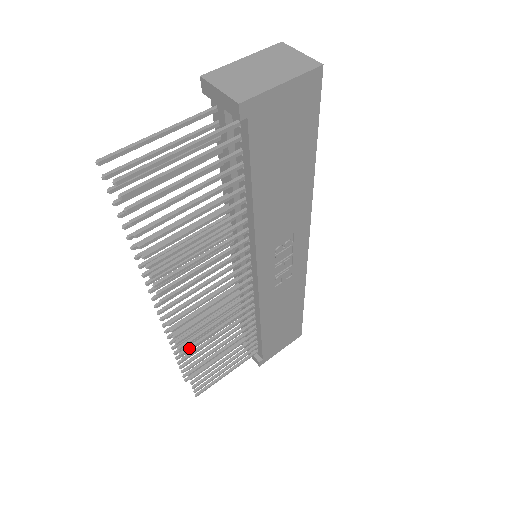
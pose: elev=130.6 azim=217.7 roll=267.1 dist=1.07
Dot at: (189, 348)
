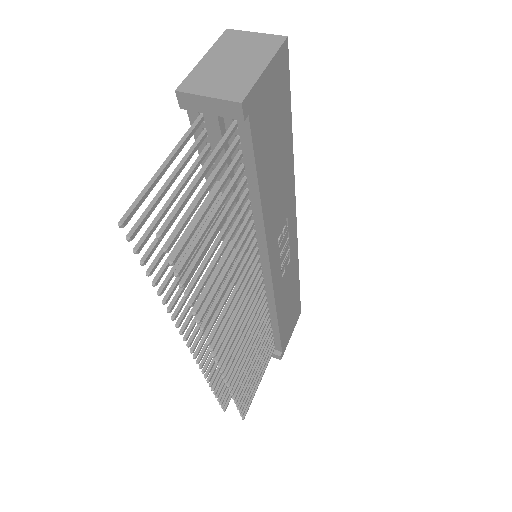
Dot at: (233, 376)
